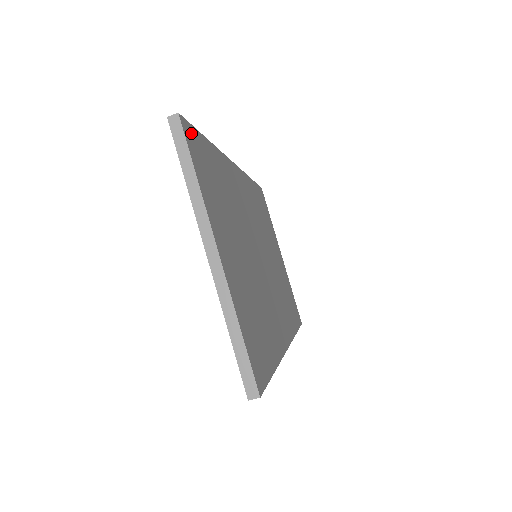
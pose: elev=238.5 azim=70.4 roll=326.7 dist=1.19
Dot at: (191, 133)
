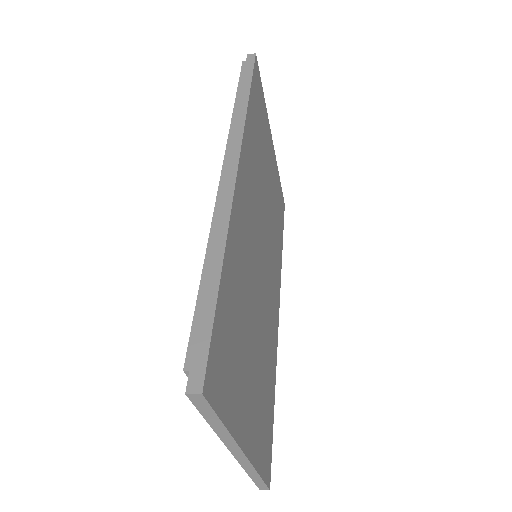
Dot at: (212, 364)
